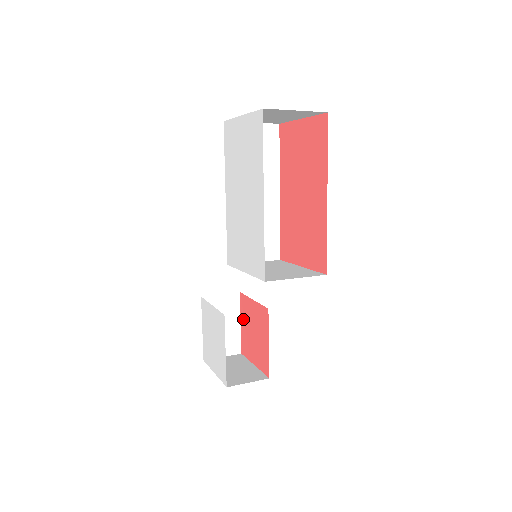
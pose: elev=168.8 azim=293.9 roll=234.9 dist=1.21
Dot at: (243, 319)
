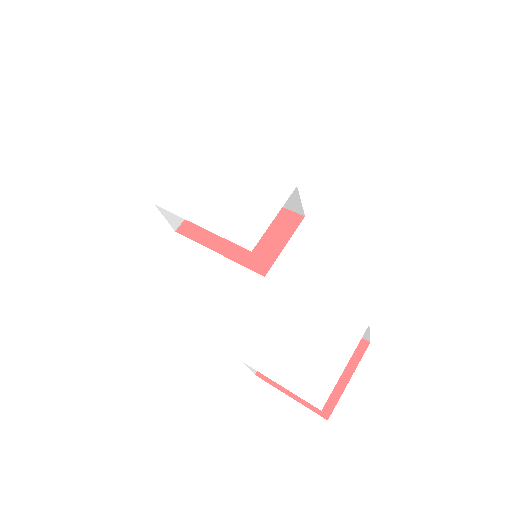
Dot at: occluded
